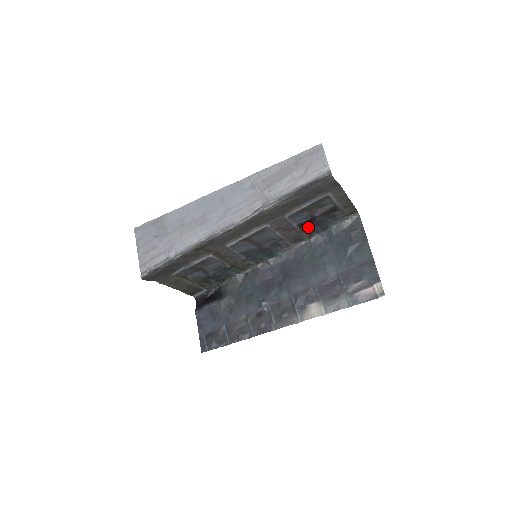
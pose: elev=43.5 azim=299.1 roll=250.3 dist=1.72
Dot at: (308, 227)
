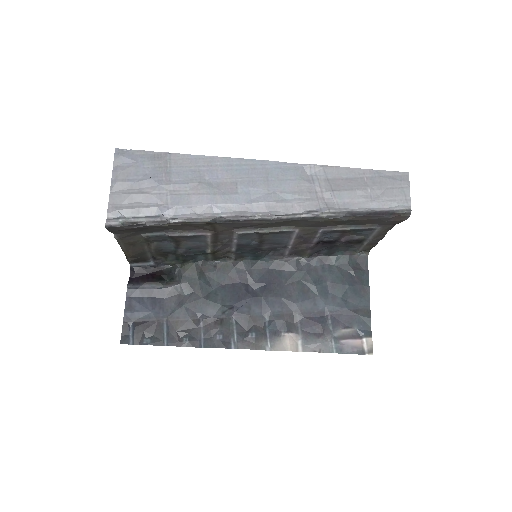
Dot at: (320, 246)
